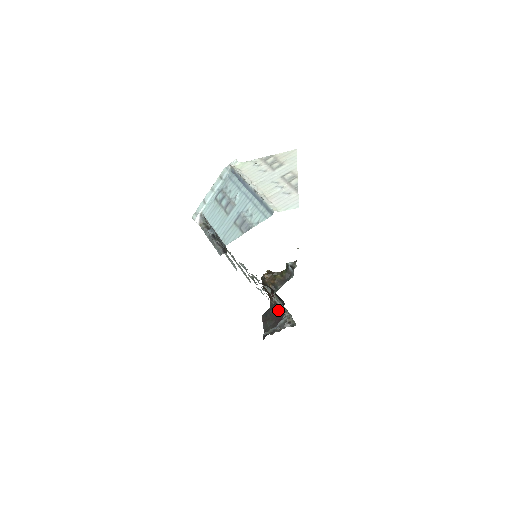
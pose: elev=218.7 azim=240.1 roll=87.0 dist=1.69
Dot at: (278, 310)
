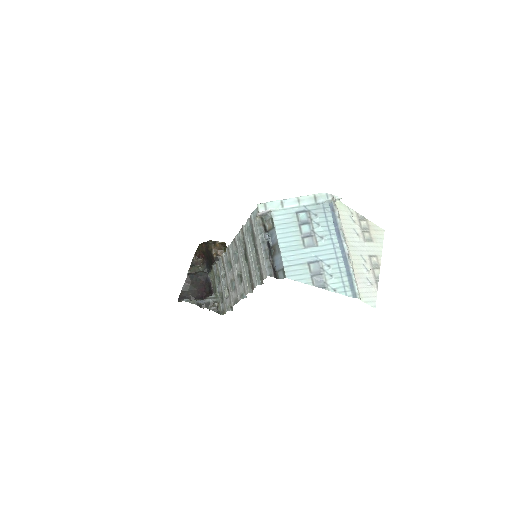
Dot at: (205, 280)
